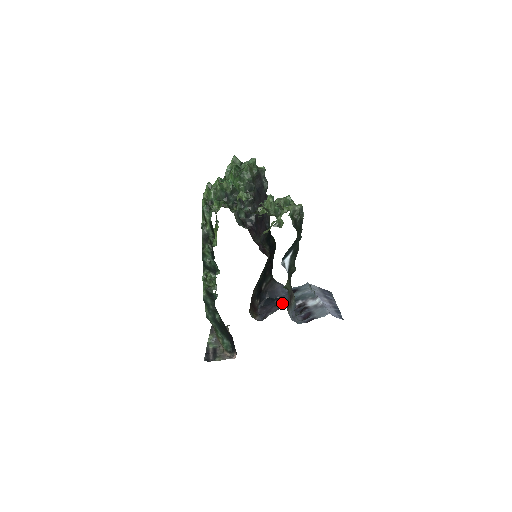
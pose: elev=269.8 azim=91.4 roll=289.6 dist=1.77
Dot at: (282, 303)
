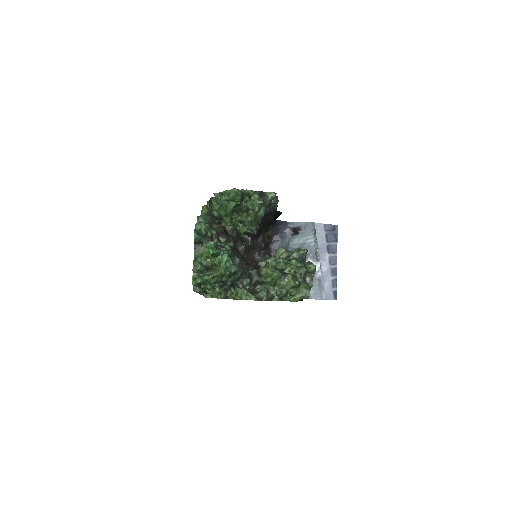
Dot at: occluded
